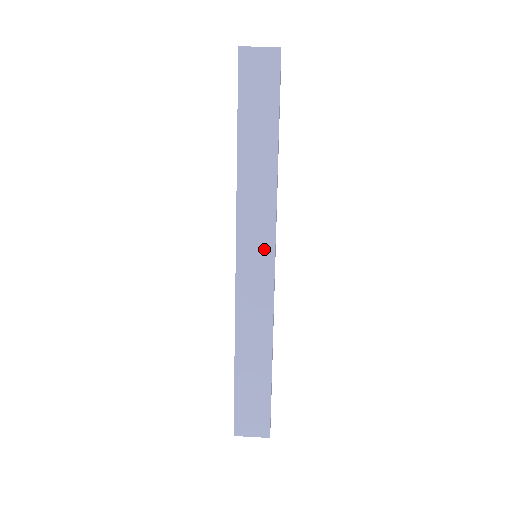
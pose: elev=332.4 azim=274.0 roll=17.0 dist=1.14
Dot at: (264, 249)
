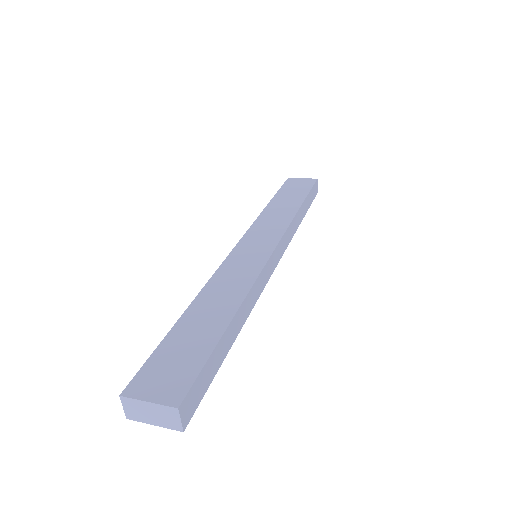
Dot at: (267, 243)
